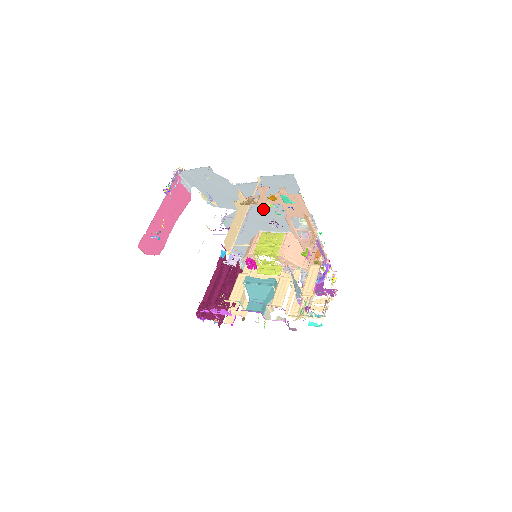
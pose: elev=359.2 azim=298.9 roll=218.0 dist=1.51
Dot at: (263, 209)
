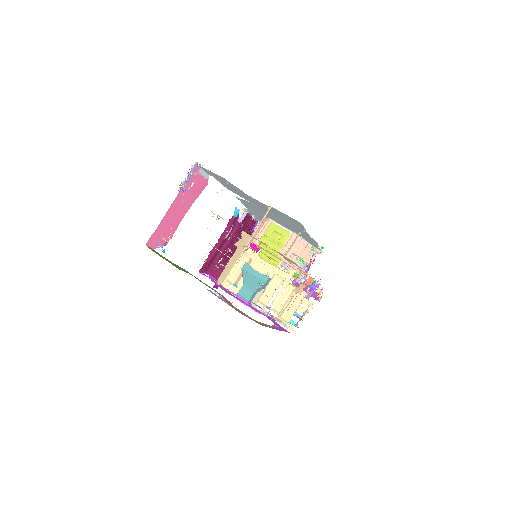
Dot at: (273, 215)
